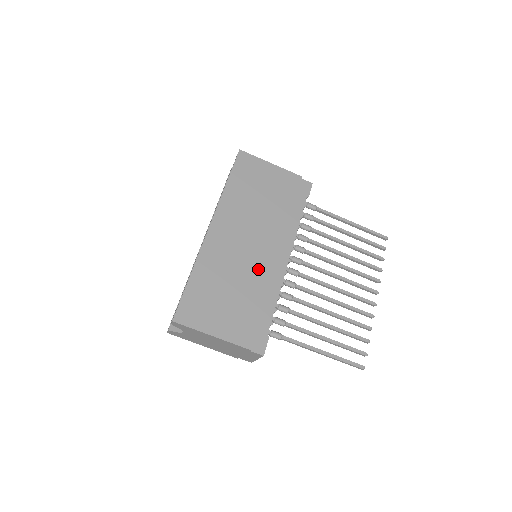
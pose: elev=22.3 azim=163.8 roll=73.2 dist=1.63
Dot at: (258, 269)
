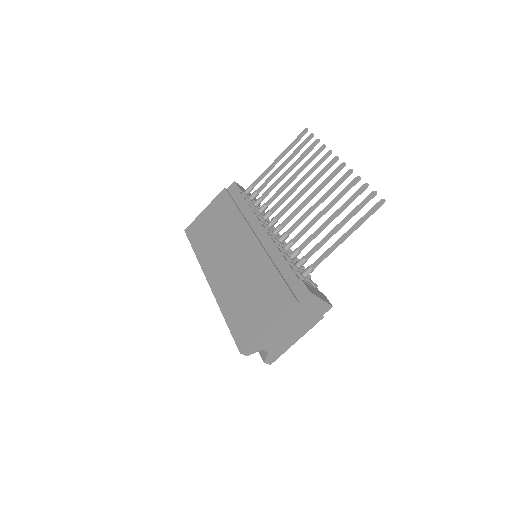
Dot at: (253, 260)
